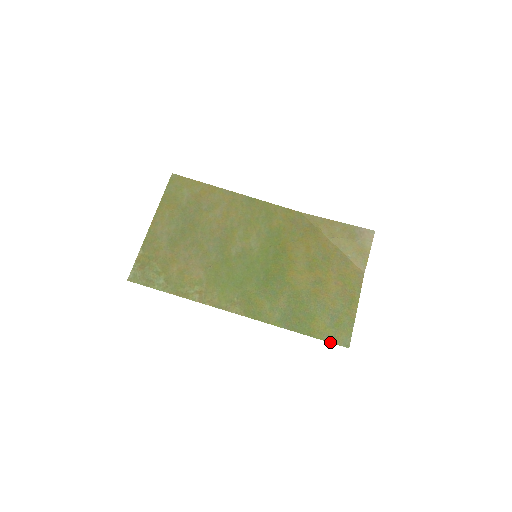
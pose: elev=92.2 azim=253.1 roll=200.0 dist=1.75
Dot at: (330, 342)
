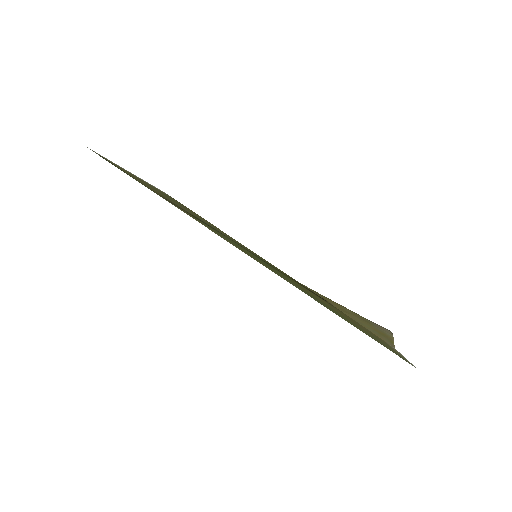
Dot at: (384, 346)
